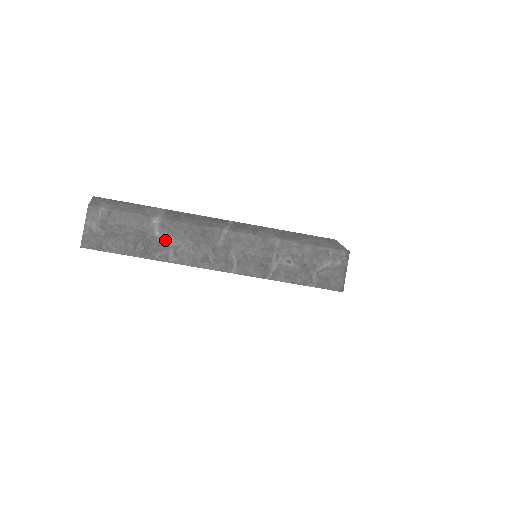
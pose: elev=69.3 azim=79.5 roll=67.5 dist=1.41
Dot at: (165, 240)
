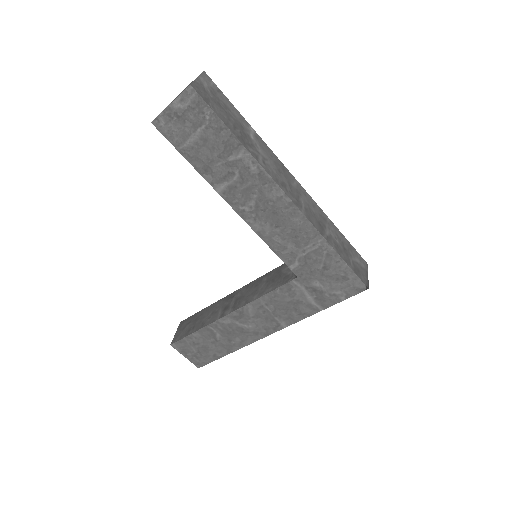
Dot at: (257, 146)
